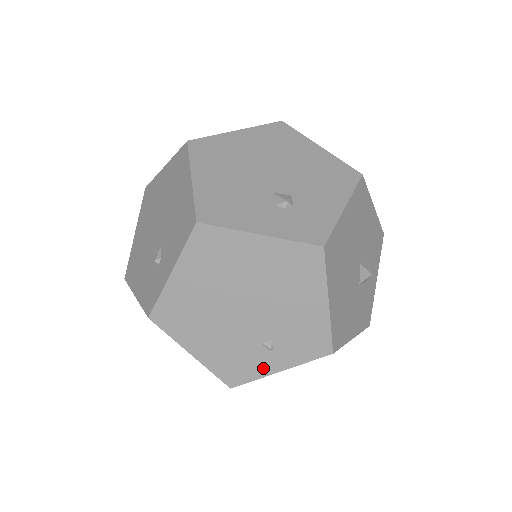
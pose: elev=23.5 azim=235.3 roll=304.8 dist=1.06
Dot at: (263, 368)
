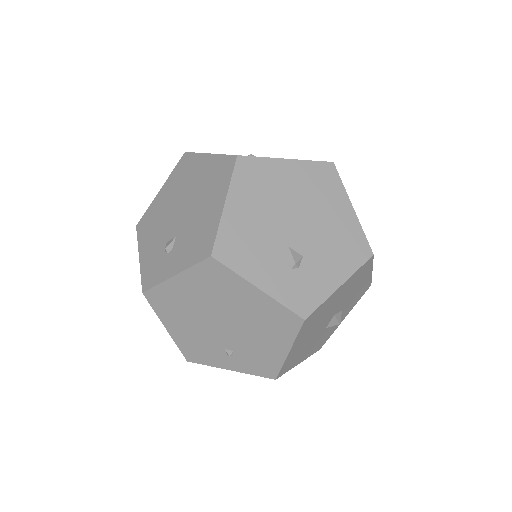
Dot at: (218, 362)
